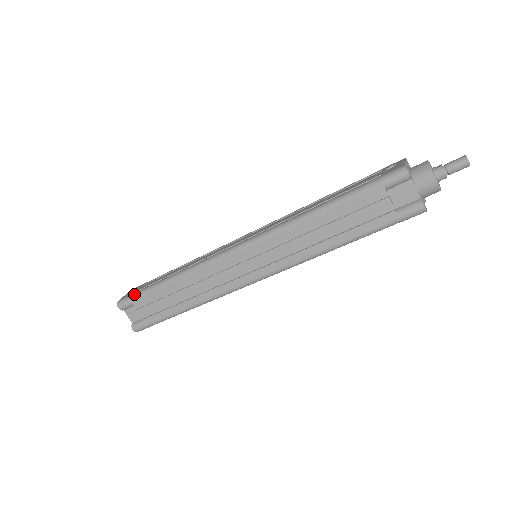
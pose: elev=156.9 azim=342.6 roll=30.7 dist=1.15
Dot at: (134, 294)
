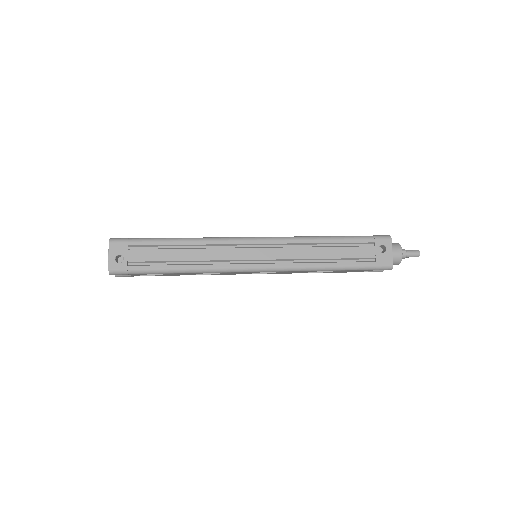
Dot at: (133, 271)
